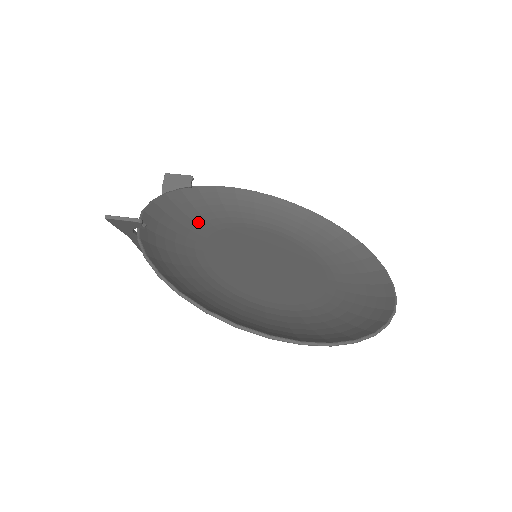
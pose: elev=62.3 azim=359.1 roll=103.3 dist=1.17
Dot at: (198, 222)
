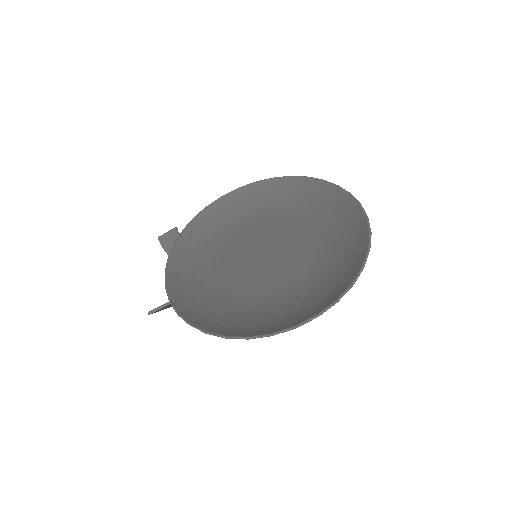
Dot at: (203, 258)
